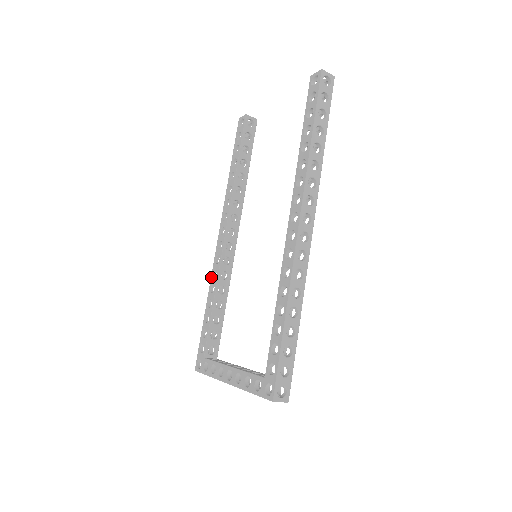
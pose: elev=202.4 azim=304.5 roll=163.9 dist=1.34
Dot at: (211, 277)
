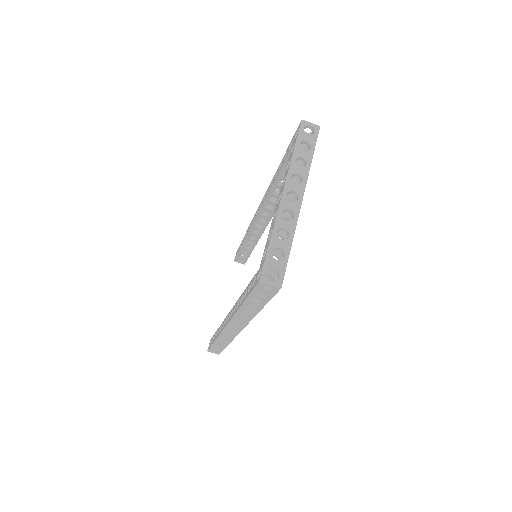
Dot at: (233, 315)
